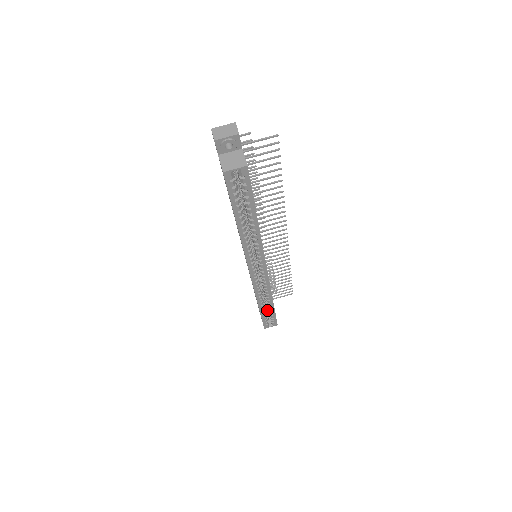
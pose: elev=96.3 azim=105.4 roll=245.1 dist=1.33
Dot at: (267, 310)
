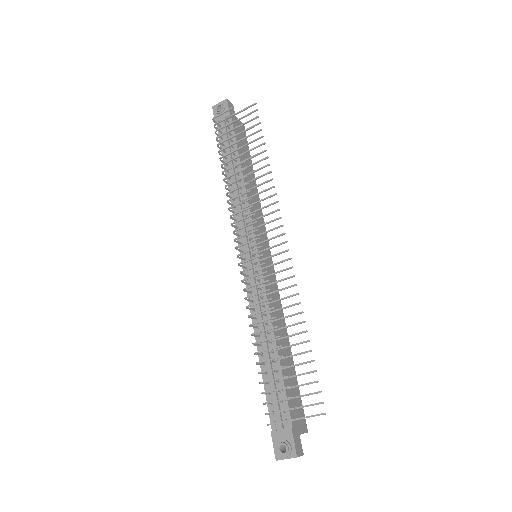
Dot at: occluded
